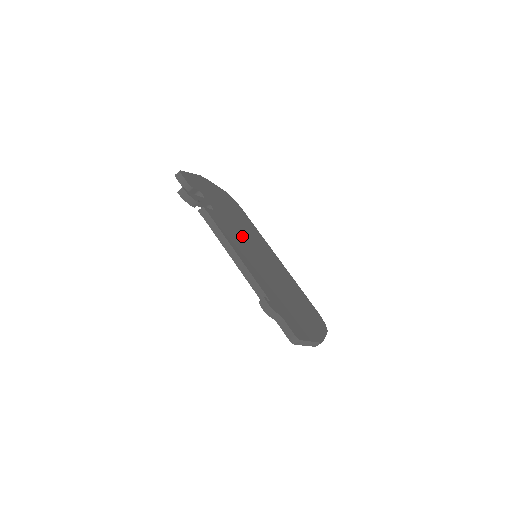
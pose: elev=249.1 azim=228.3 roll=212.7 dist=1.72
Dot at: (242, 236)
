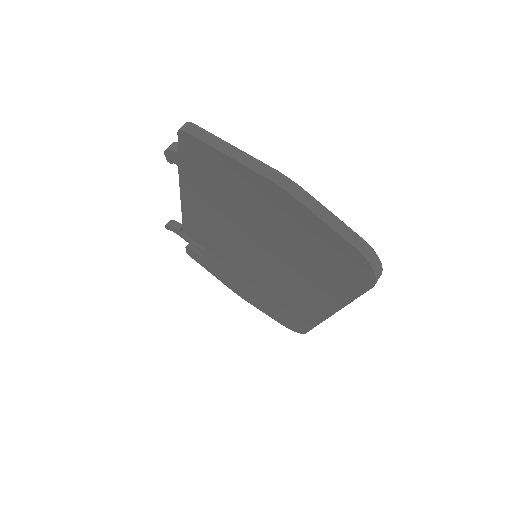
Dot at: occluded
